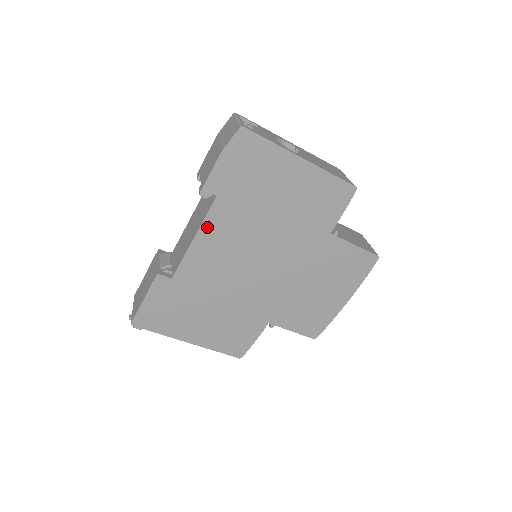
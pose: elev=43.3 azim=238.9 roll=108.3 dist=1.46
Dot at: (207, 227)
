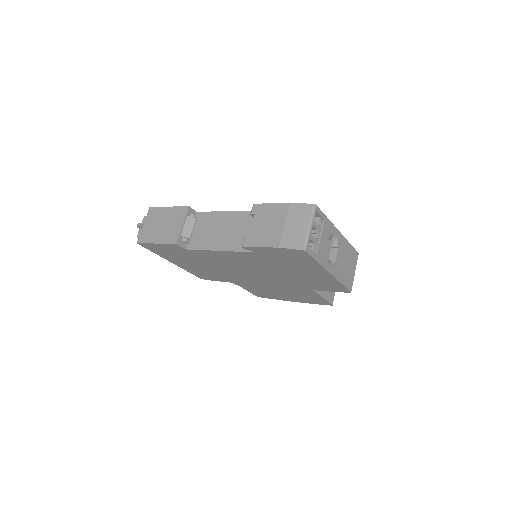
Dot at: (232, 253)
